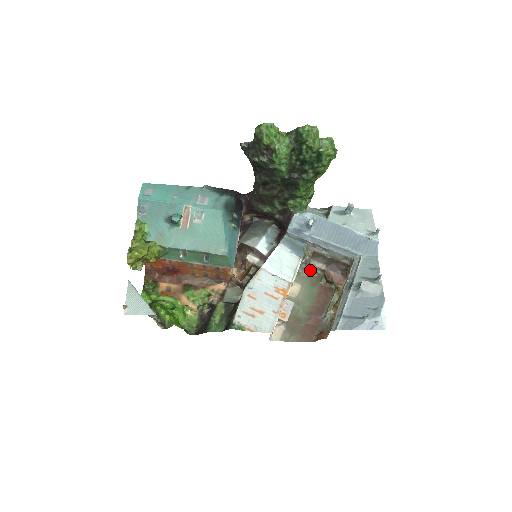
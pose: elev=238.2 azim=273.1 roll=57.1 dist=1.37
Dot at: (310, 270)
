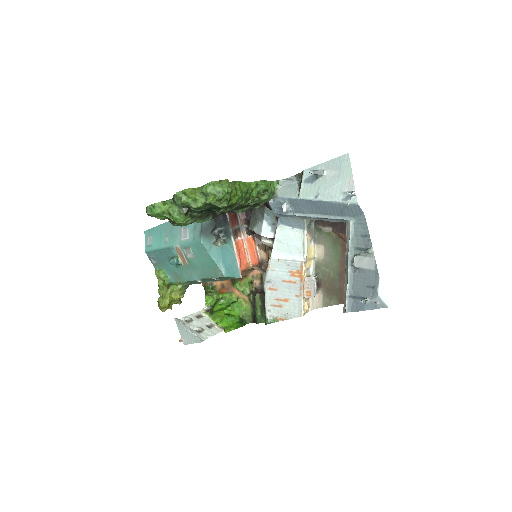
Dot at: occluded
